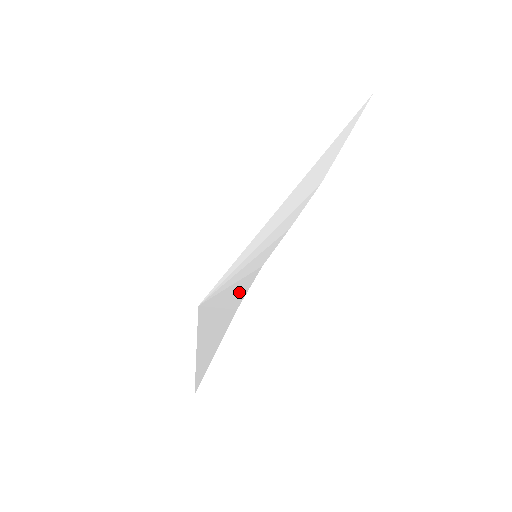
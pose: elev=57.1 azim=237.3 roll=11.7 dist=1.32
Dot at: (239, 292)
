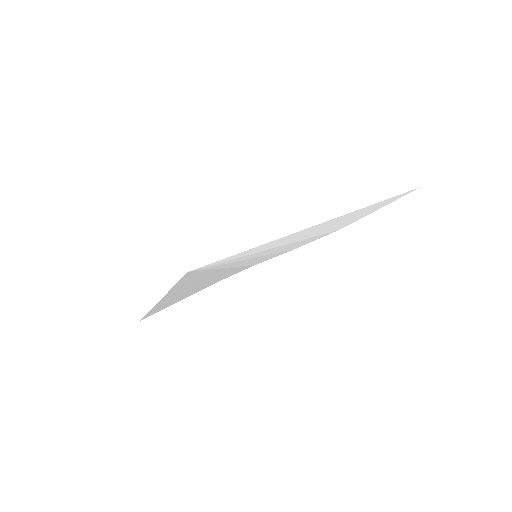
Dot at: (225, 274)
